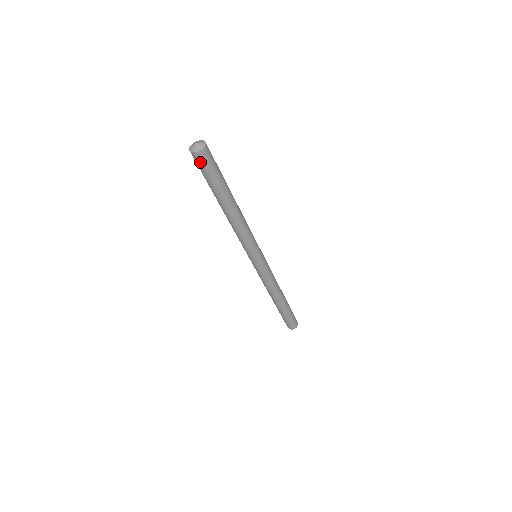
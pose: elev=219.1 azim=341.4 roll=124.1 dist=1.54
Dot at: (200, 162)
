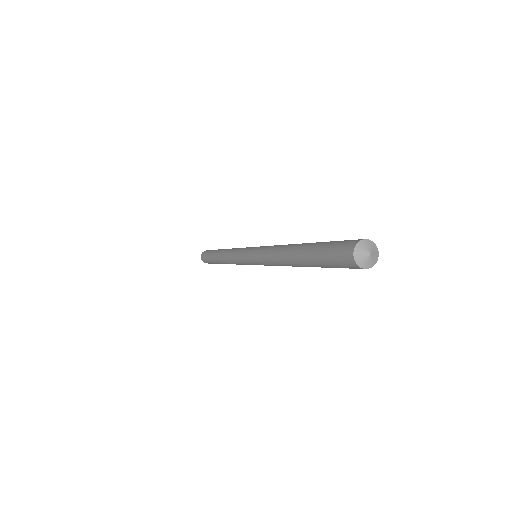
Dot at: (351, 268)
